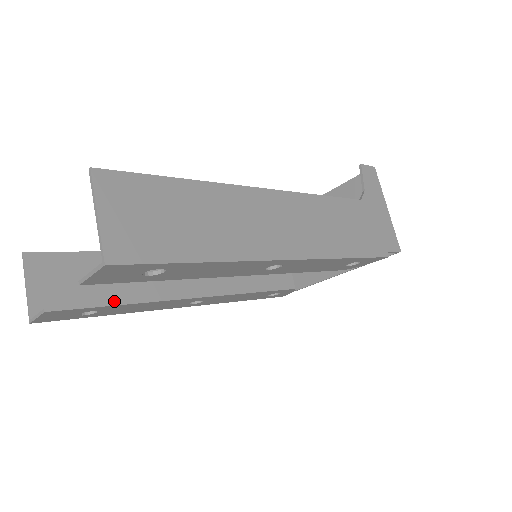
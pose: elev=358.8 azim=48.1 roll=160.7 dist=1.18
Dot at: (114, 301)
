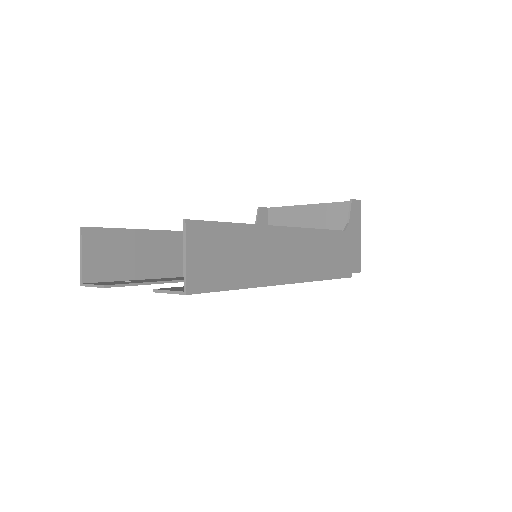
Dot at: (141, 271)
